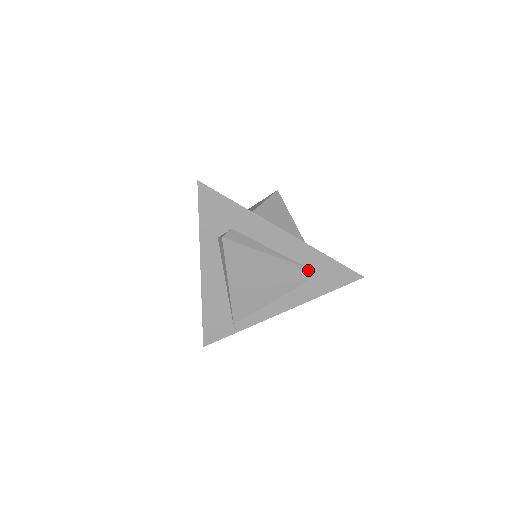
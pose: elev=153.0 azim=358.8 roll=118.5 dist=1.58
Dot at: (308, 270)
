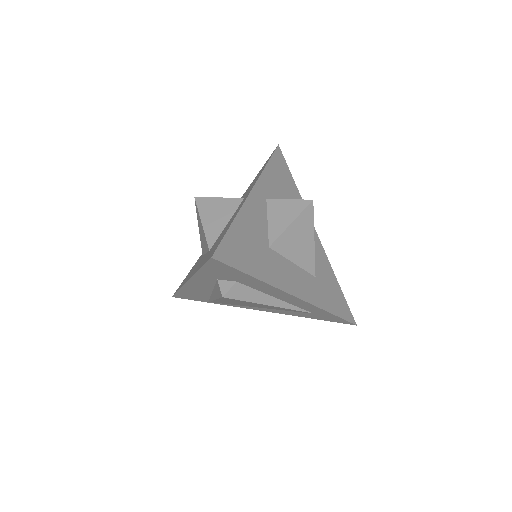
Dot at: occluded
